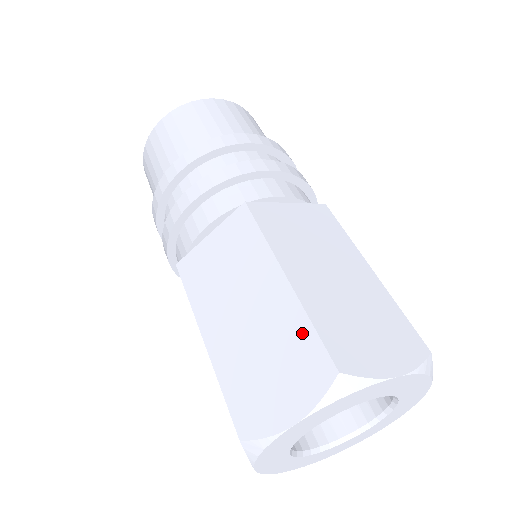
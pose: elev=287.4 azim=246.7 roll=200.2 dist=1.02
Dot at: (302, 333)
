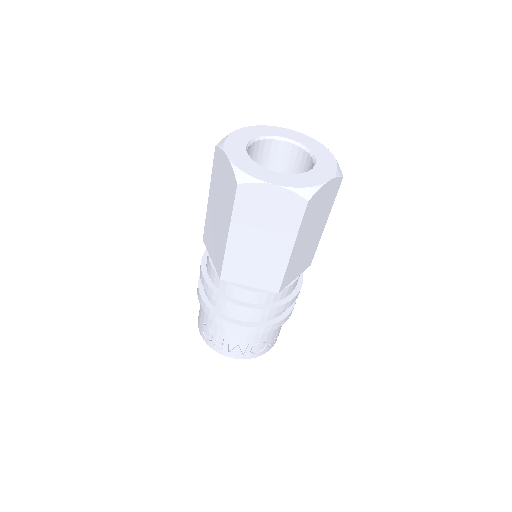
Dot at: occluded
